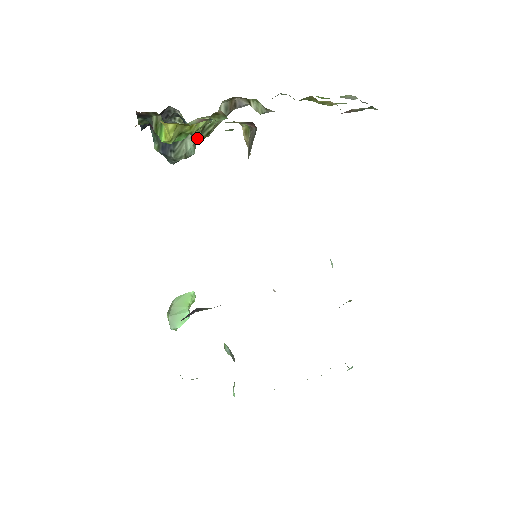
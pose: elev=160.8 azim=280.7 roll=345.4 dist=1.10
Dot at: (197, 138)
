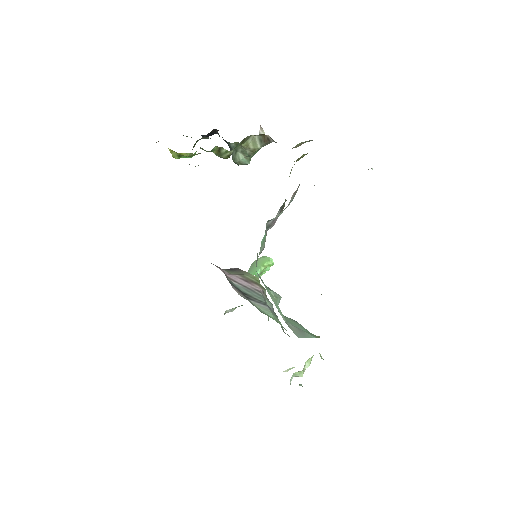
Dot at: (221, 157)
